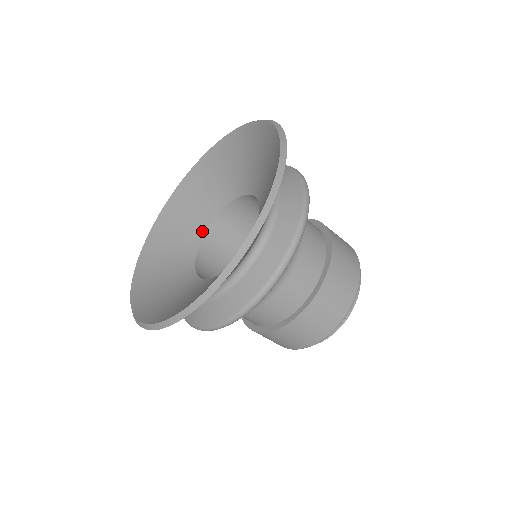
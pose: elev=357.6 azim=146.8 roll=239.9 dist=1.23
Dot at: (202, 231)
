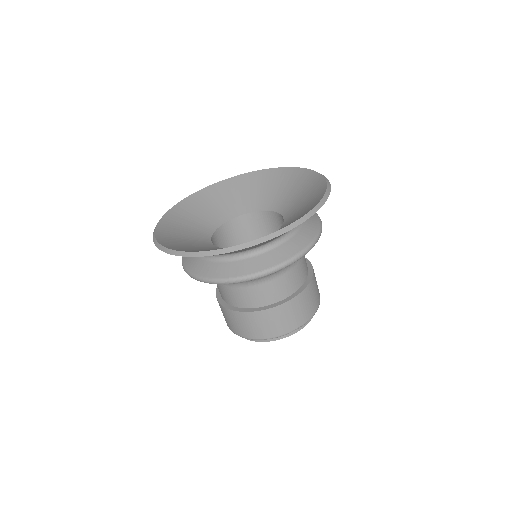
Dot at: (224, 220)
